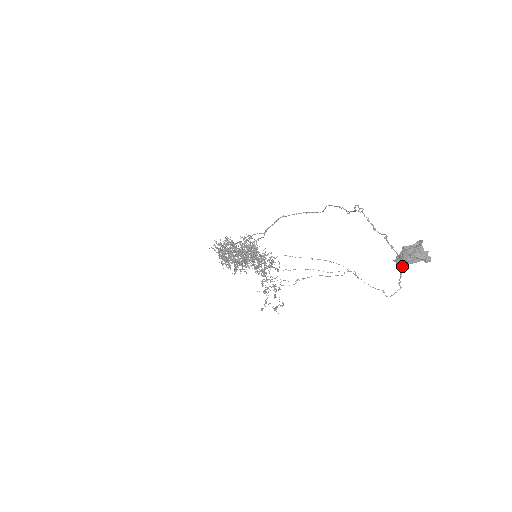
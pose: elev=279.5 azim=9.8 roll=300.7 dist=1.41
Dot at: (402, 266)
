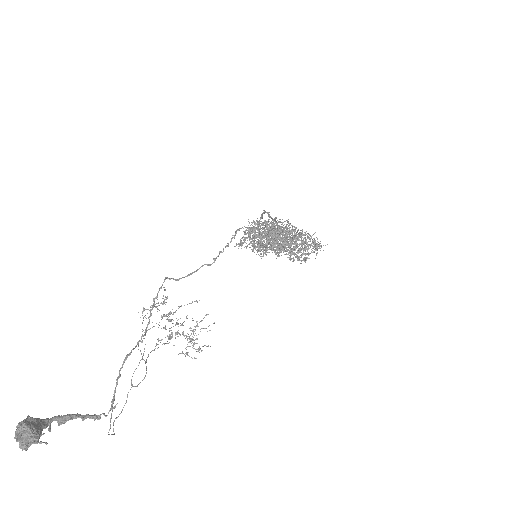
Dot at: (82, 419)
